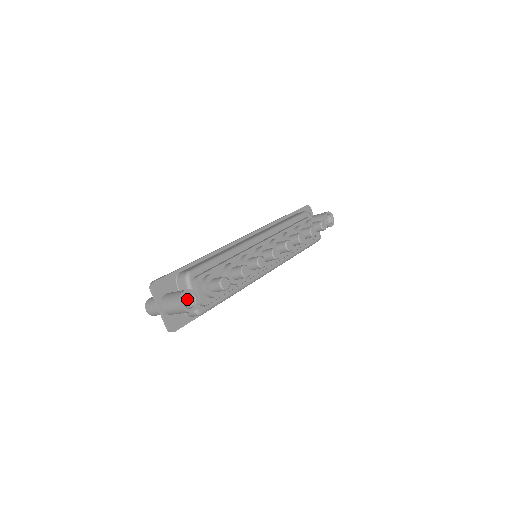
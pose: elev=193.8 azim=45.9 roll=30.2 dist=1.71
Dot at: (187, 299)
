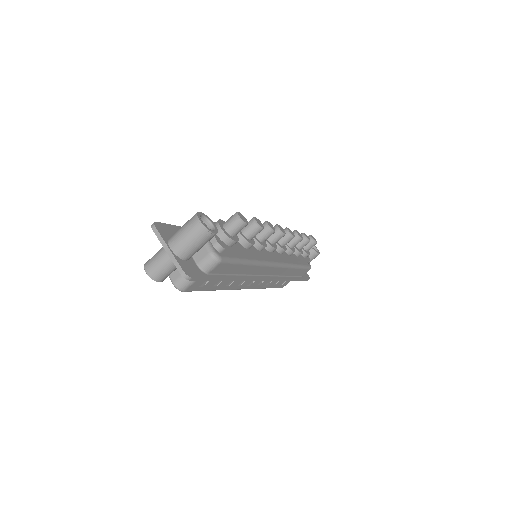
Dot at: occluded
